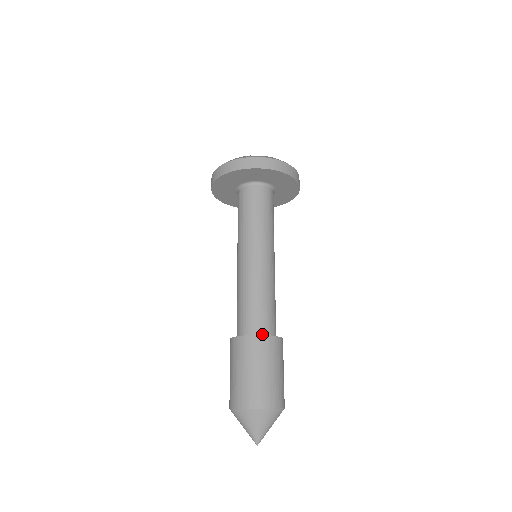
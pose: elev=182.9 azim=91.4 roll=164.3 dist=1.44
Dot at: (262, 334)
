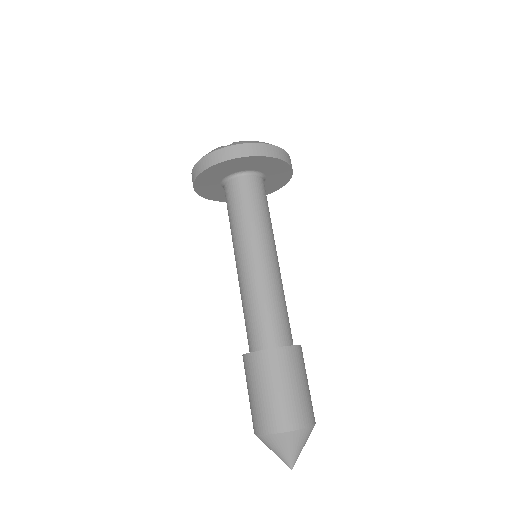
Dot at: (271, 346)
